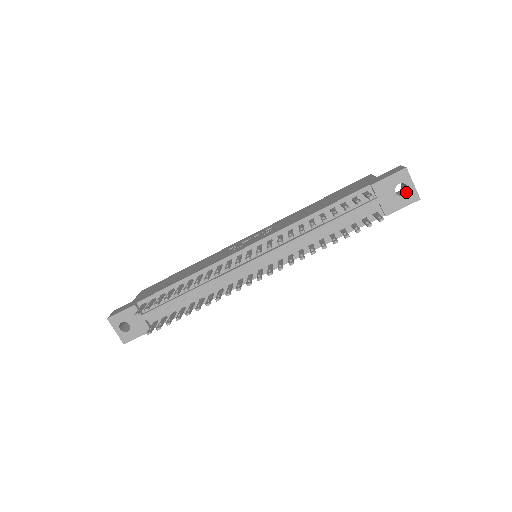
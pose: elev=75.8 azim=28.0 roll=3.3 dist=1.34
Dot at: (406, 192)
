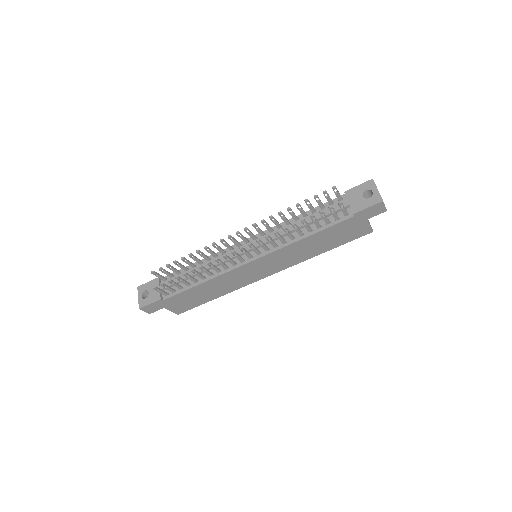
Dot at: (372, 196)
